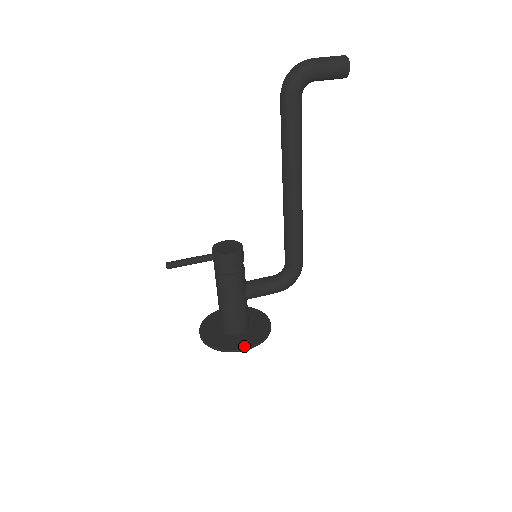
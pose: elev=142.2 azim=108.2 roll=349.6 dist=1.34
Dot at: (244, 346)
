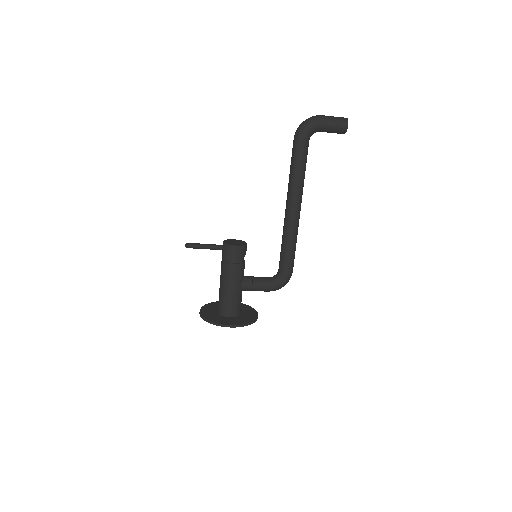
Dot at: (230, 324)
